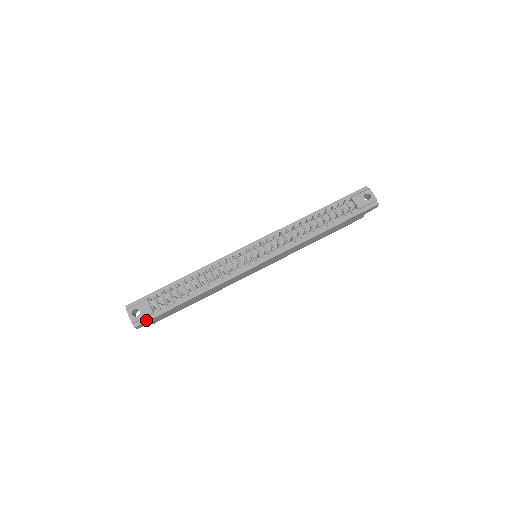
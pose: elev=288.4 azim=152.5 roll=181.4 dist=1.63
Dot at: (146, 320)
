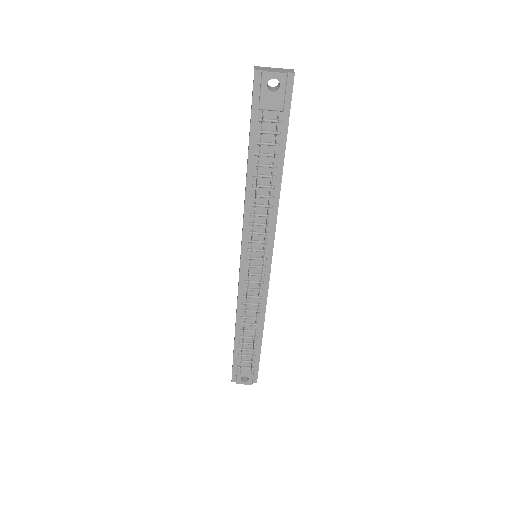
Dot at: (256, 374)
